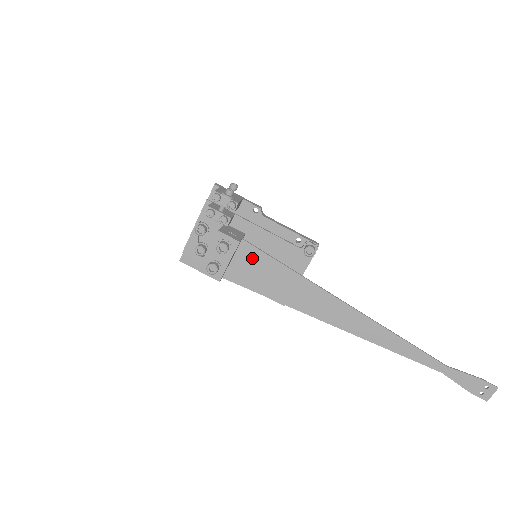
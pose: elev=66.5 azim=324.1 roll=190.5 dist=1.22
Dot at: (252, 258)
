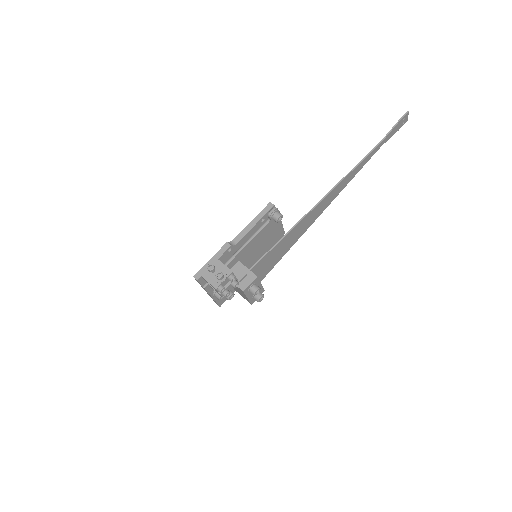
Dot at: (263, 264)
